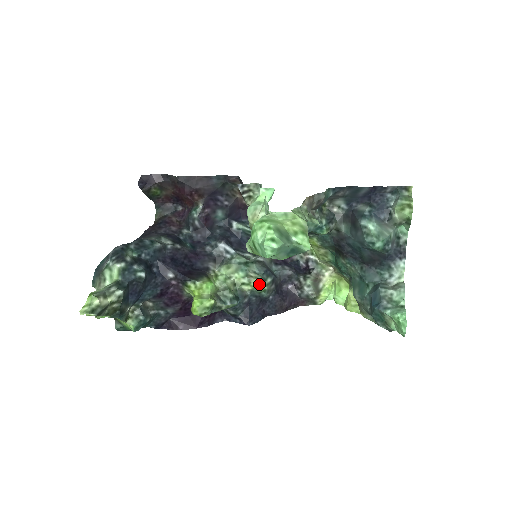
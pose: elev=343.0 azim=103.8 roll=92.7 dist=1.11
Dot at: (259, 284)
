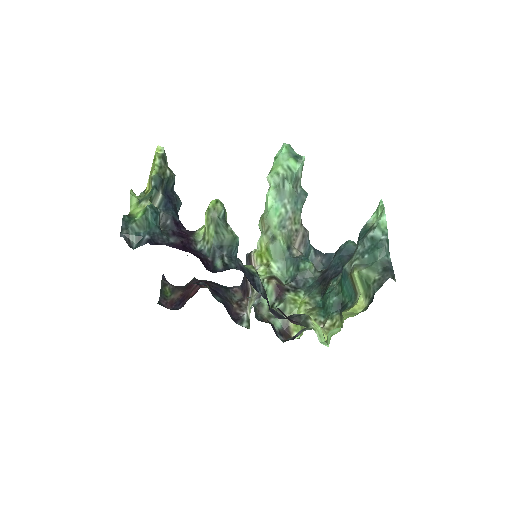
Dot at: (254, 269)
